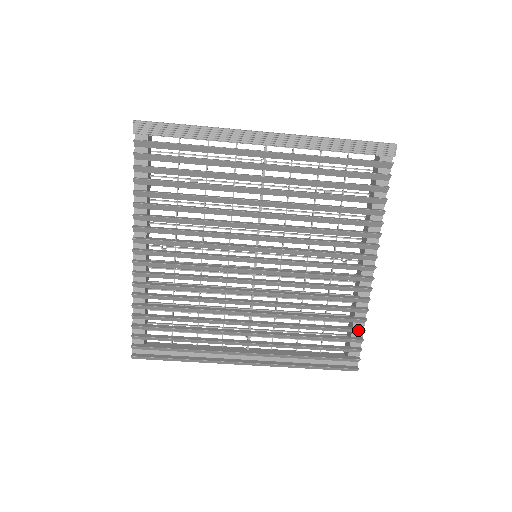
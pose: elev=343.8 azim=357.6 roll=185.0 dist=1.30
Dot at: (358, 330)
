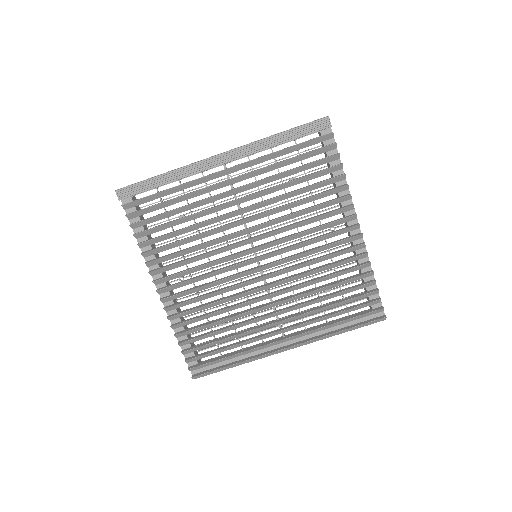
Dot at: (369, 283)
